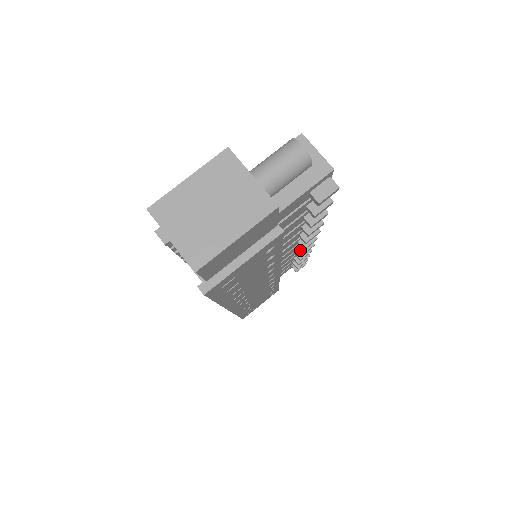
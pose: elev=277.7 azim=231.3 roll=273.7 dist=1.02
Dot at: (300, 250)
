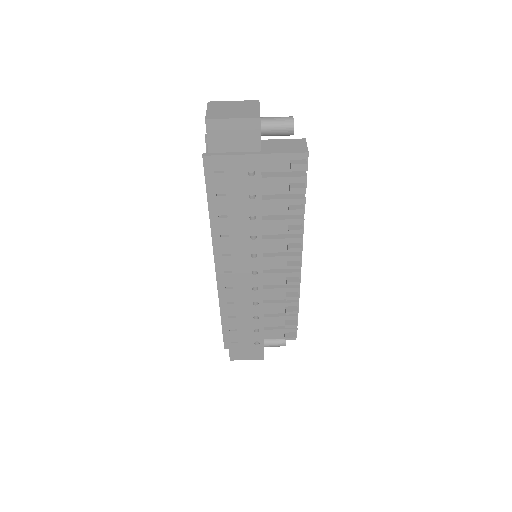
Dot at: (288, 279)
